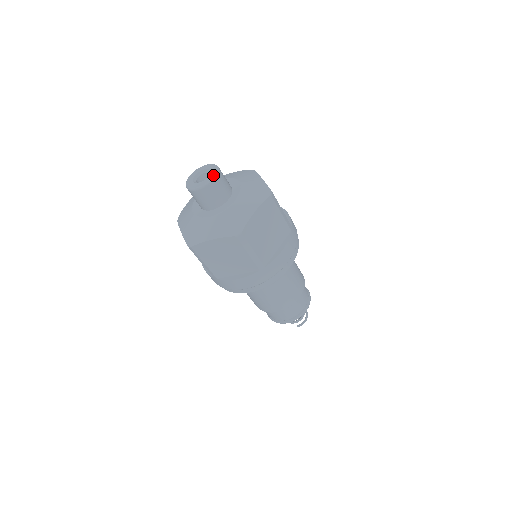
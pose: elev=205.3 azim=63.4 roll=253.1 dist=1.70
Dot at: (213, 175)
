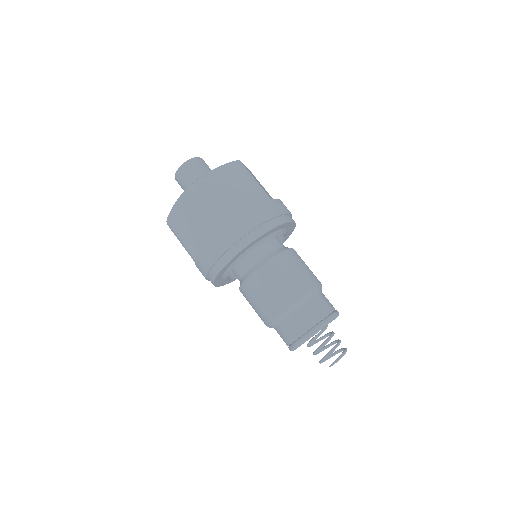
Dot at: (191, 159)
